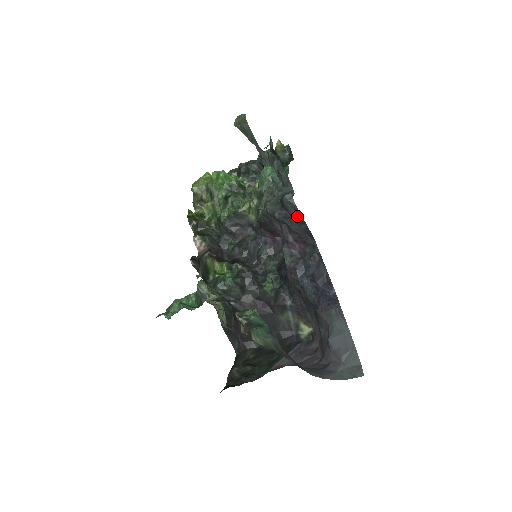
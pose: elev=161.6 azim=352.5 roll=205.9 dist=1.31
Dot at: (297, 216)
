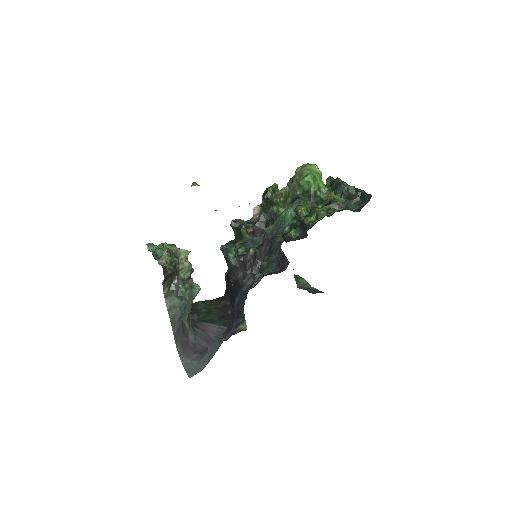
Dot at: occluded
